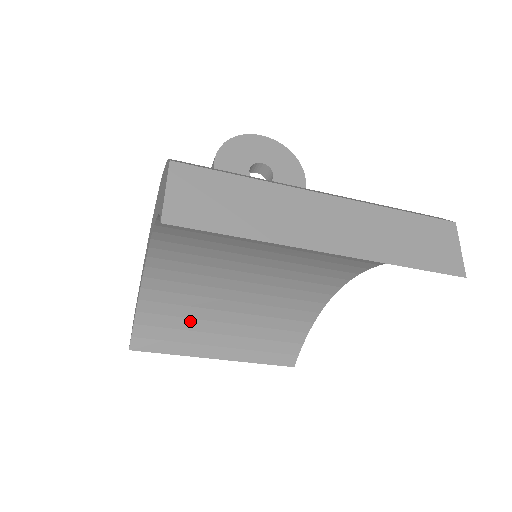
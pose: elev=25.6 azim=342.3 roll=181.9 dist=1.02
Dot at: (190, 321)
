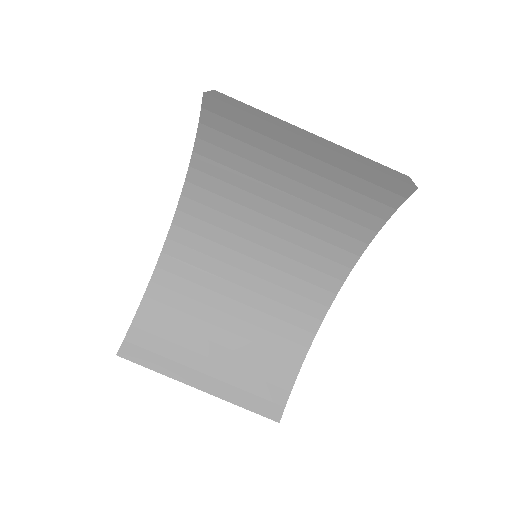
Dot at: (184, 334)
